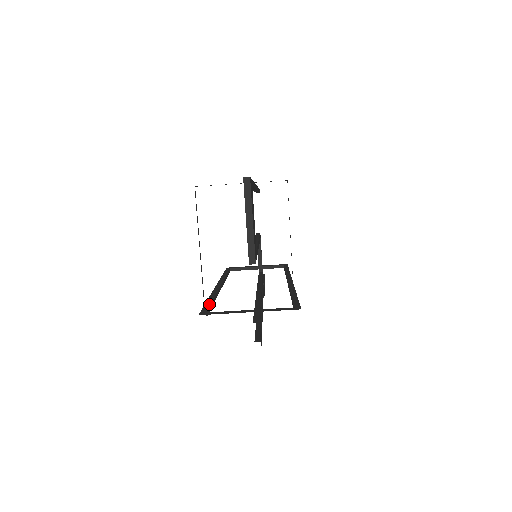
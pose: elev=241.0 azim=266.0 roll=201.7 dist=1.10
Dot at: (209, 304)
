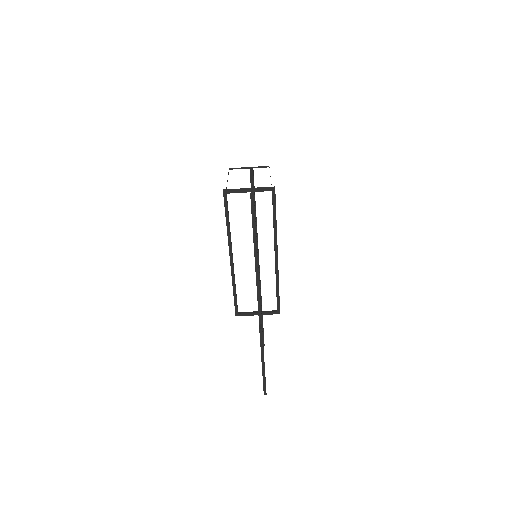
Dot at: (227, 209)
